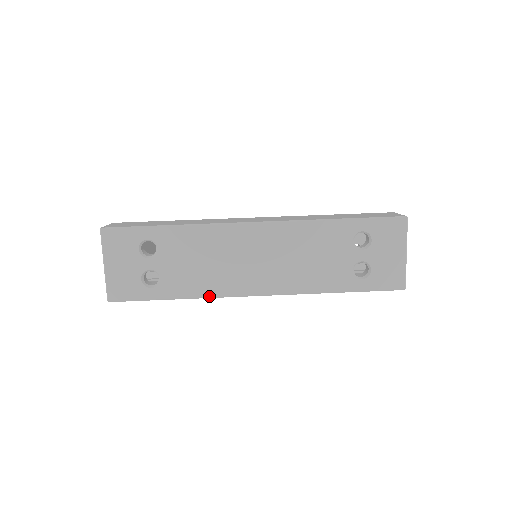
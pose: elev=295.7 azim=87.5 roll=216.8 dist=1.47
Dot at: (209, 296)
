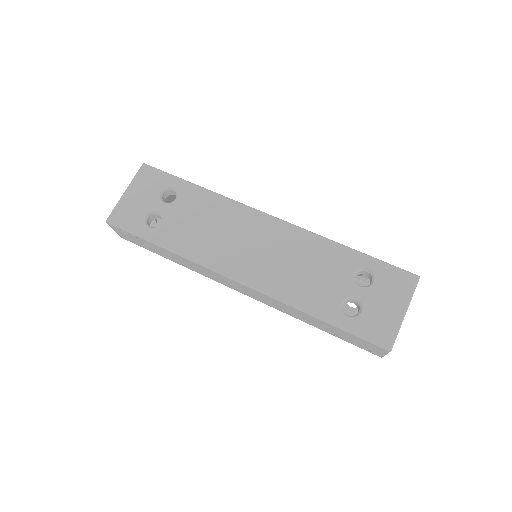
Dot at: (193, 259)
